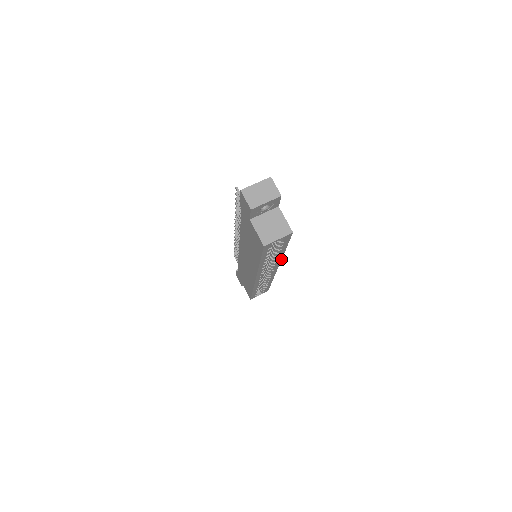
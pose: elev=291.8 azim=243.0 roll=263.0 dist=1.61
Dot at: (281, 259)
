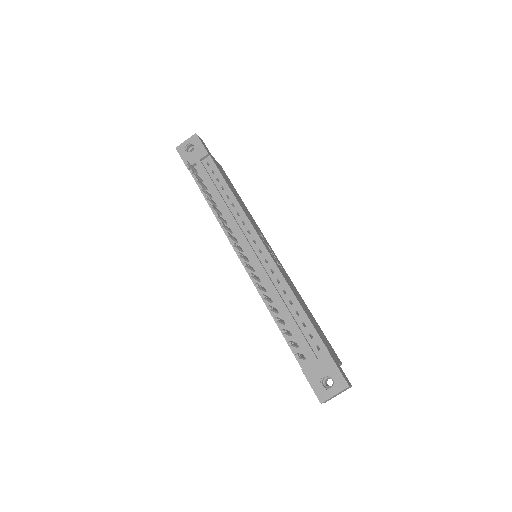
Dot at: (295, 288)
